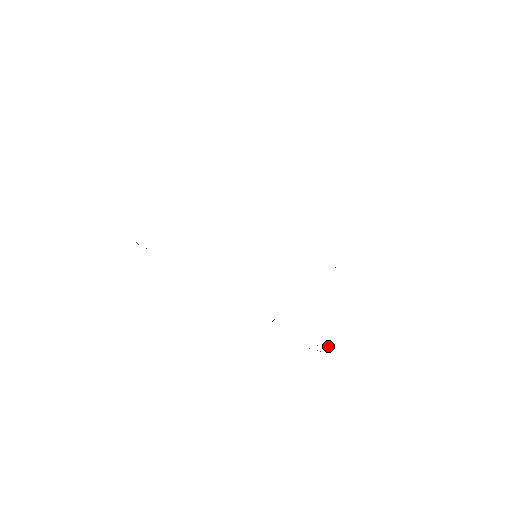
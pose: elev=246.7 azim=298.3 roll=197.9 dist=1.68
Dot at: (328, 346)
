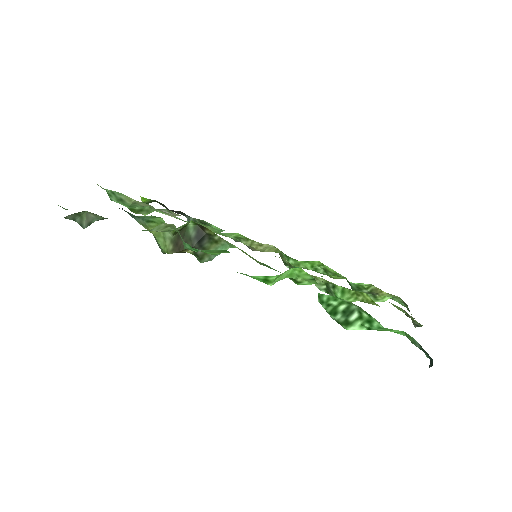
Dot at: (430, 359)
